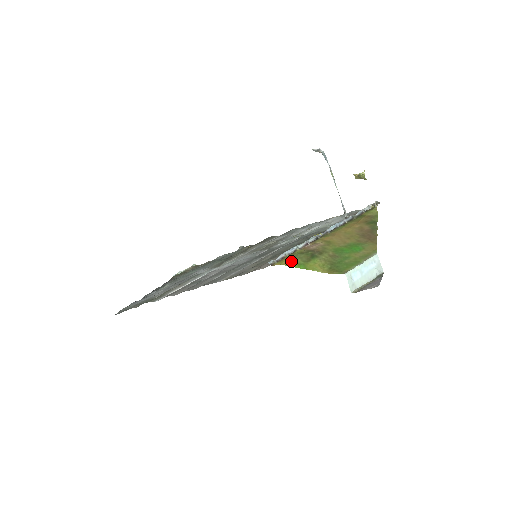
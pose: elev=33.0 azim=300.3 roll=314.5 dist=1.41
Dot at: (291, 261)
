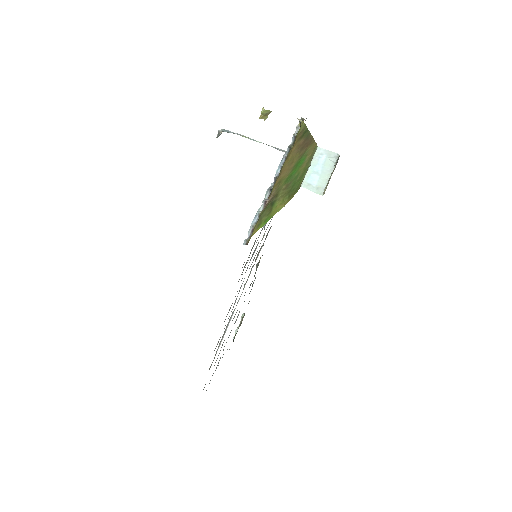
Dot at: (258, 225)
